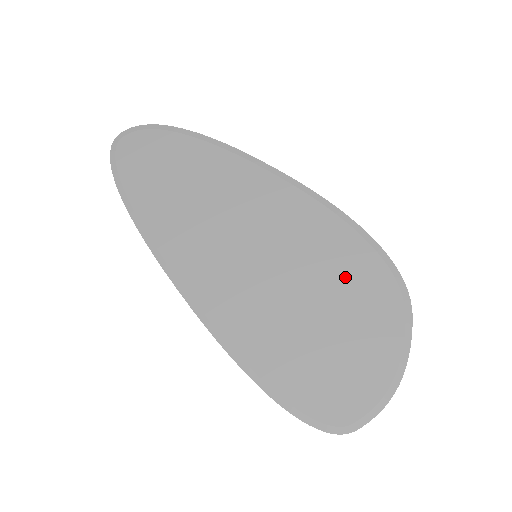
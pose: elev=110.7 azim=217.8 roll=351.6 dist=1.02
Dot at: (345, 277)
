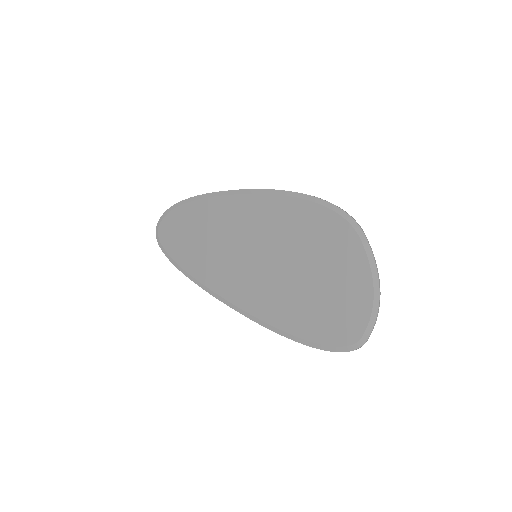
Dot at: (311, 236)
